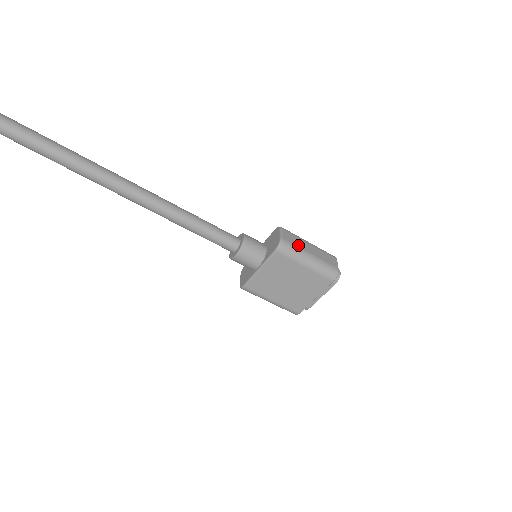
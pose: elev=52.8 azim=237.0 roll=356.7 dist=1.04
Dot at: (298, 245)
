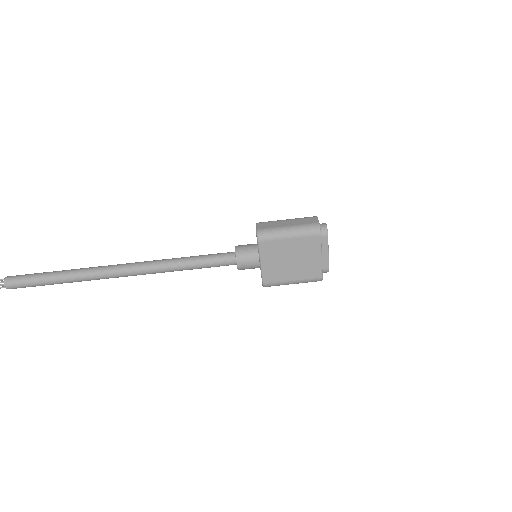
Dot at: (274, 226)
